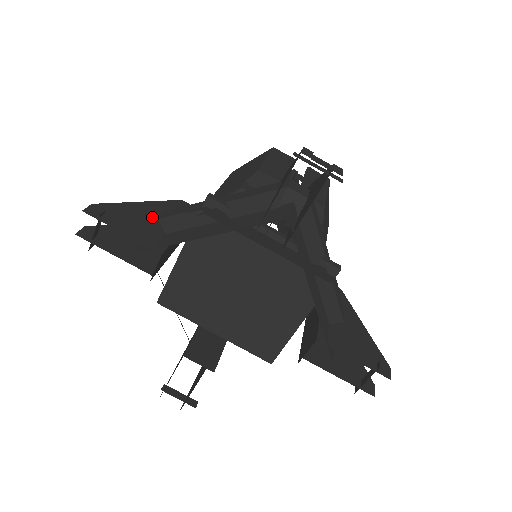
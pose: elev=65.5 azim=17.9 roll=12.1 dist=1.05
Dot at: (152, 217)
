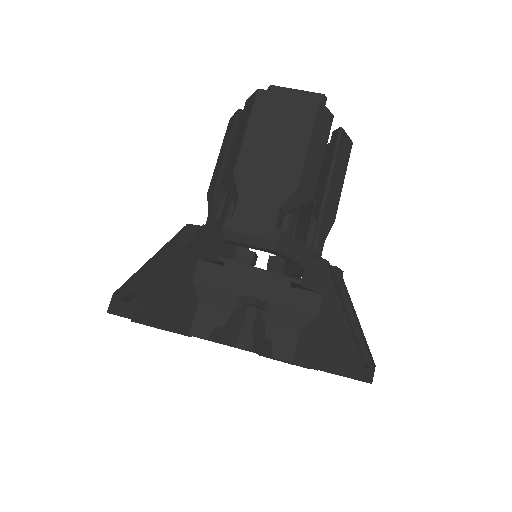
Dot at: (188, 282)
